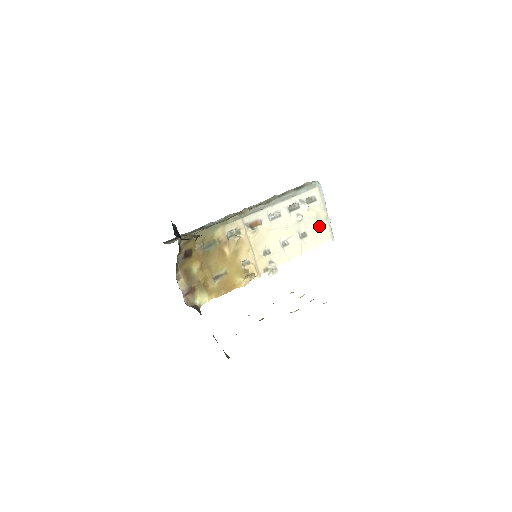
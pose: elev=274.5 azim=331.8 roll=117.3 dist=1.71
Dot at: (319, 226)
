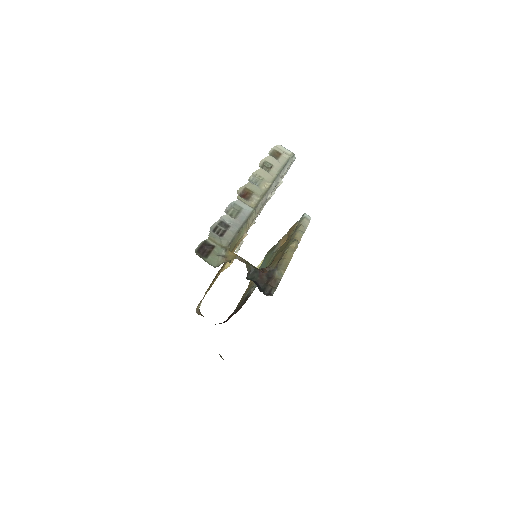
Dot at: occluded
